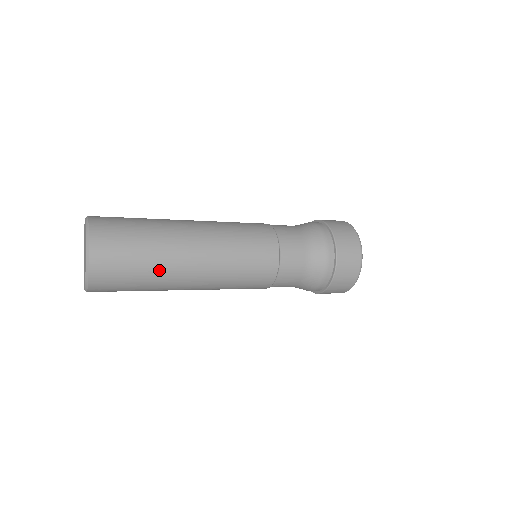
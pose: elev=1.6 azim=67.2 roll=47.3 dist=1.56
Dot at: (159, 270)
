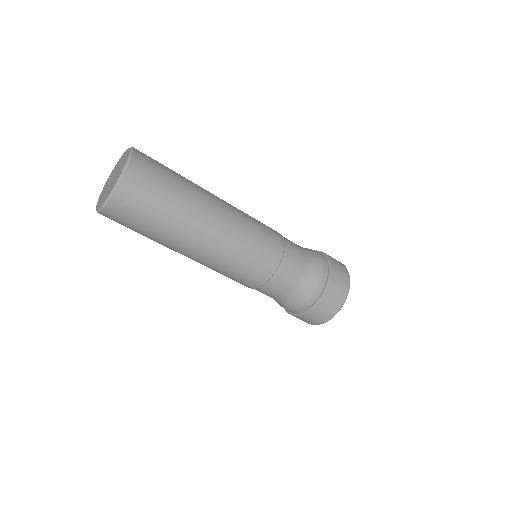
Dot at: (189, 189)
